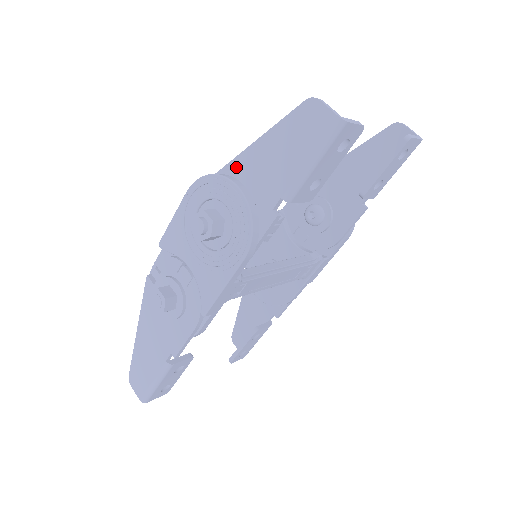
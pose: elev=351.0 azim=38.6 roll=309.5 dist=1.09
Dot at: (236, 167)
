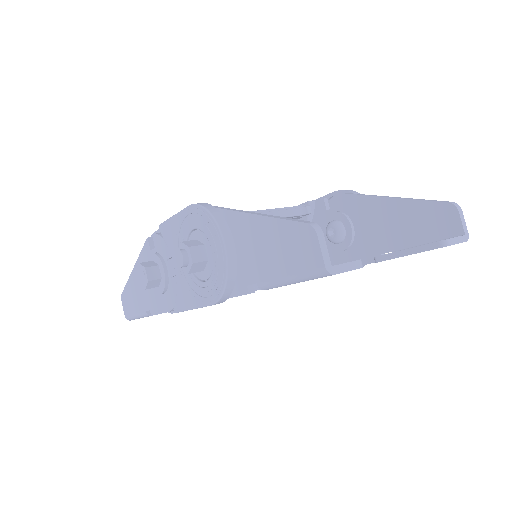
Dot at: (233, 220)
